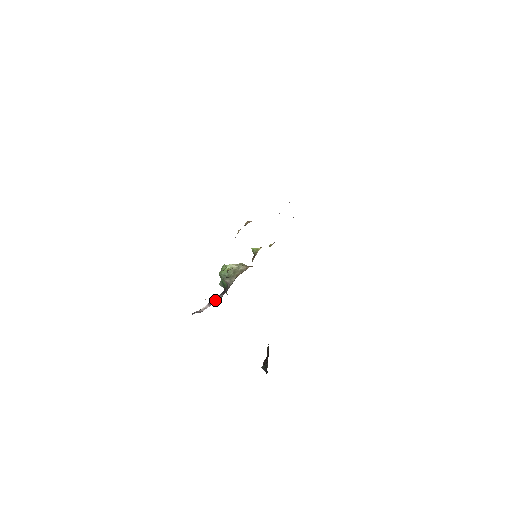
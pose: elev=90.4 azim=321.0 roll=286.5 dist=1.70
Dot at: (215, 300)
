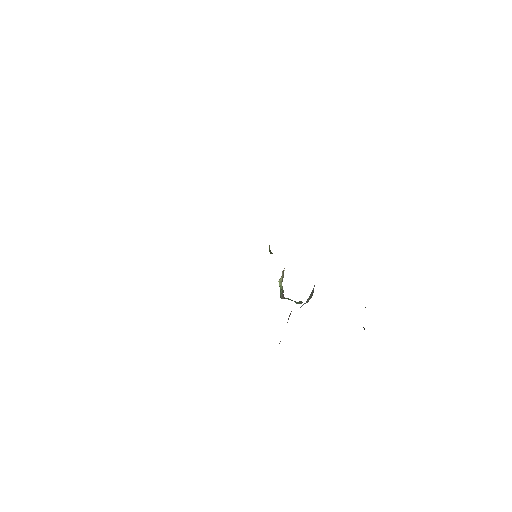
Dot at: occluded
